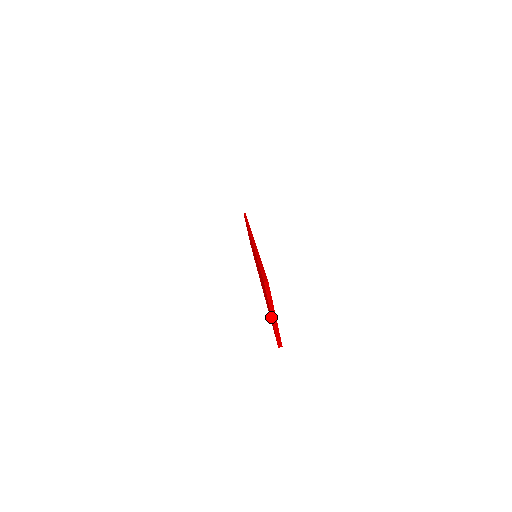
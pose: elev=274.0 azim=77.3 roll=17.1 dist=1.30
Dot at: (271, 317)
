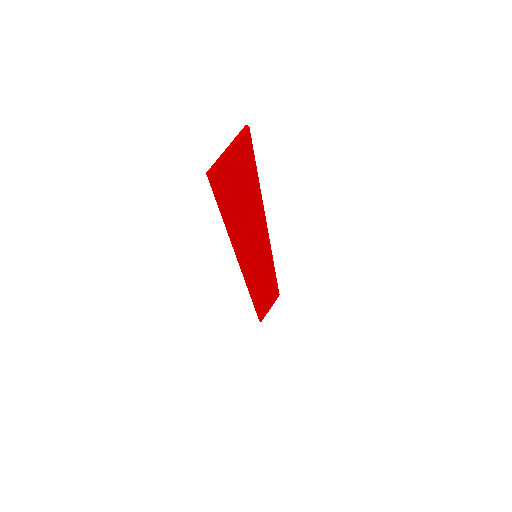
Dot at: (225, 155)
